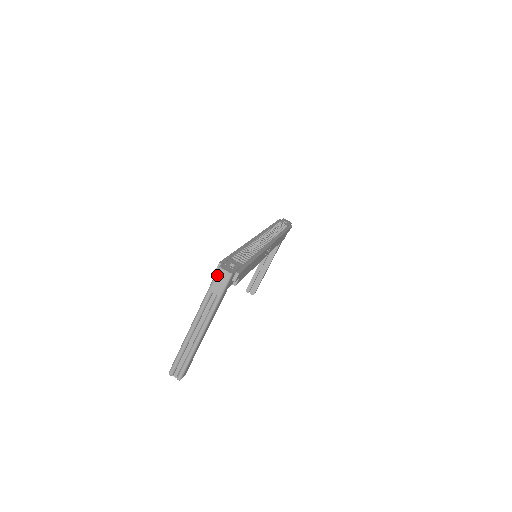
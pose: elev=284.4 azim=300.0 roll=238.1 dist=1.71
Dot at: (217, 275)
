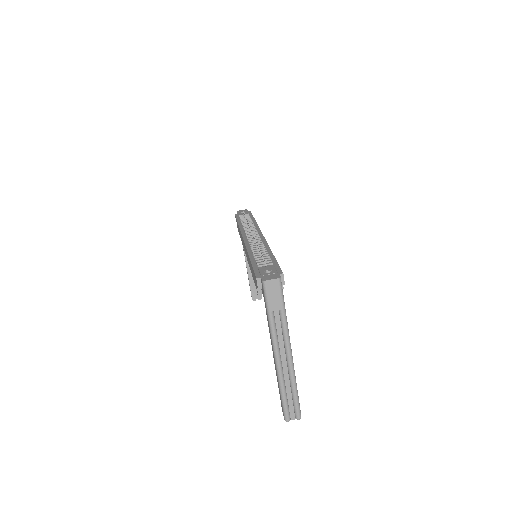
Dot at: (267, 291)
